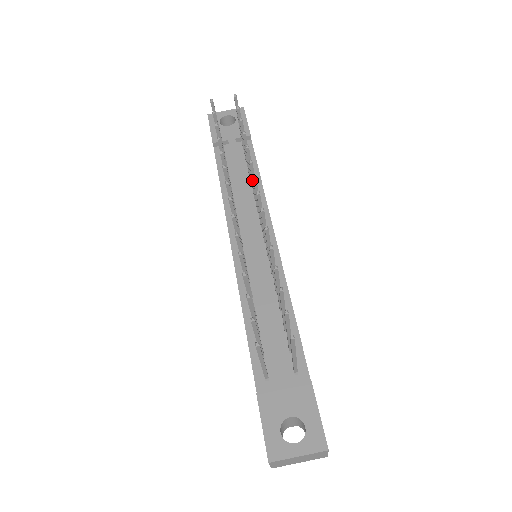
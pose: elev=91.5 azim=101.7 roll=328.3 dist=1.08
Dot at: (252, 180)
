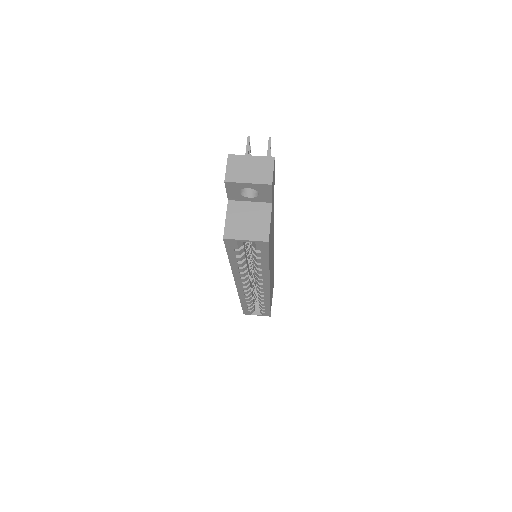
Dot at: occluded
